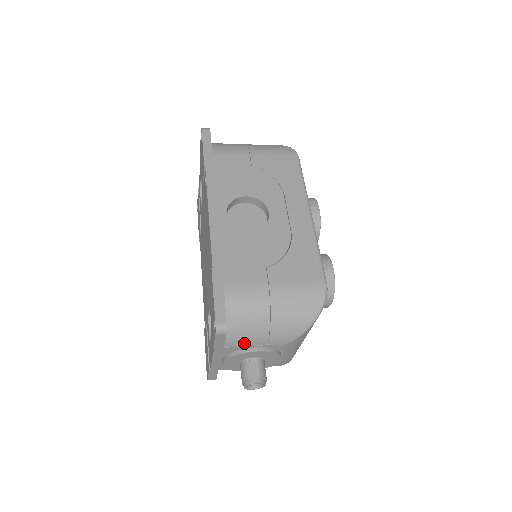
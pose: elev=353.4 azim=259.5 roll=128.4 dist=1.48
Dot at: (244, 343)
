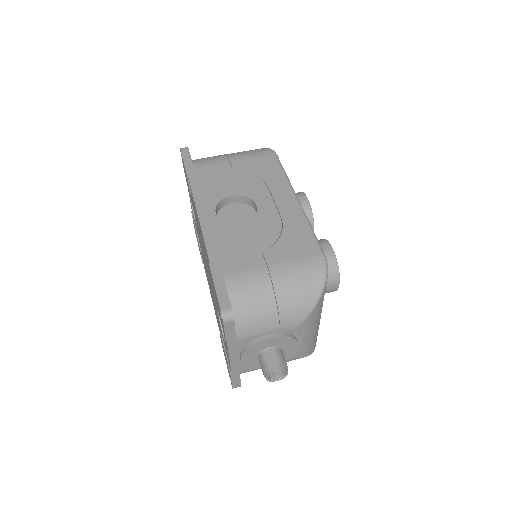
Dot at: (256, 331)
